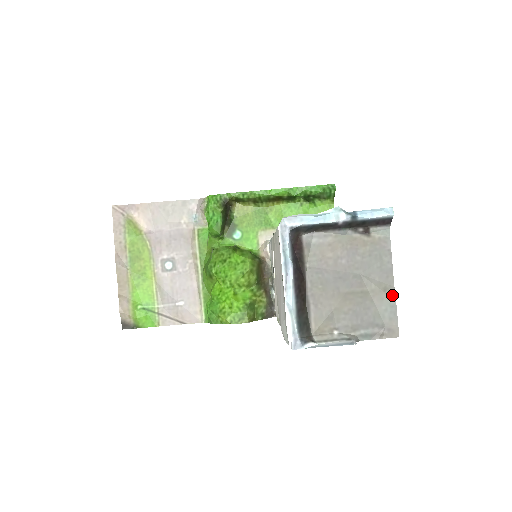
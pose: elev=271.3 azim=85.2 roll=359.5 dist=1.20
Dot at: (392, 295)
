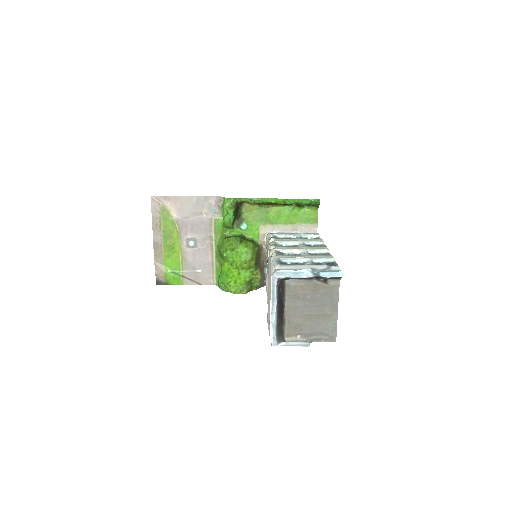
Dot at: (335, 318)
